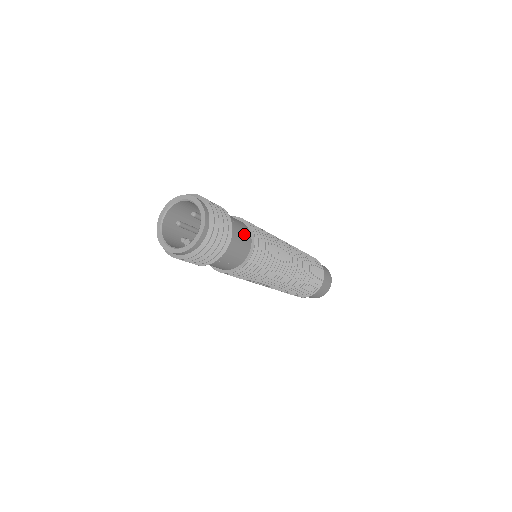
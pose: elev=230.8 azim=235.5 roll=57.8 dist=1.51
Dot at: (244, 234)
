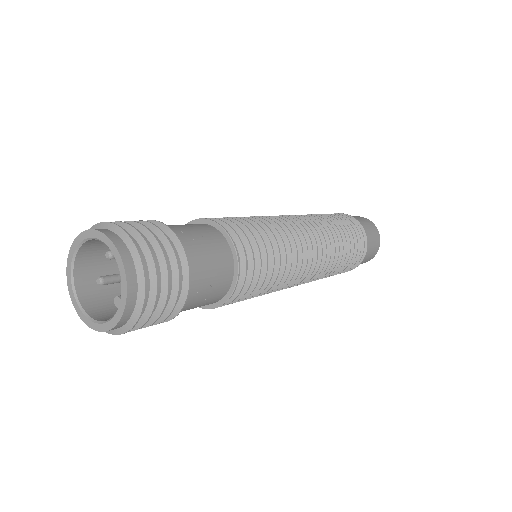
Dot at: (208, 237)
